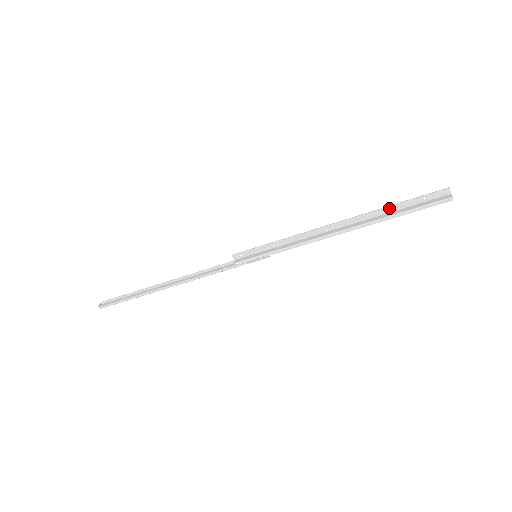
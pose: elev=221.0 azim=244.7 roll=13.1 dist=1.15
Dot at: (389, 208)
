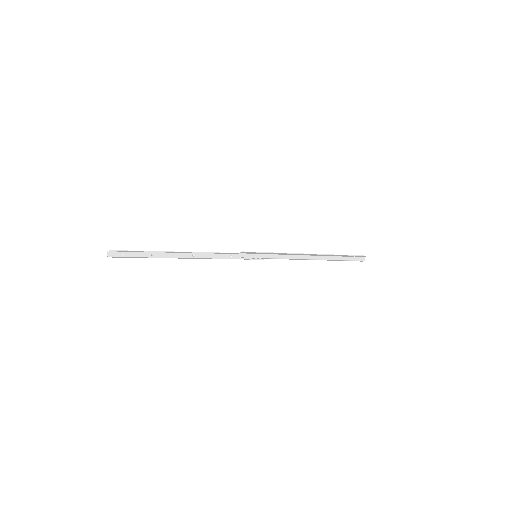
Dot at: (338, 255)
